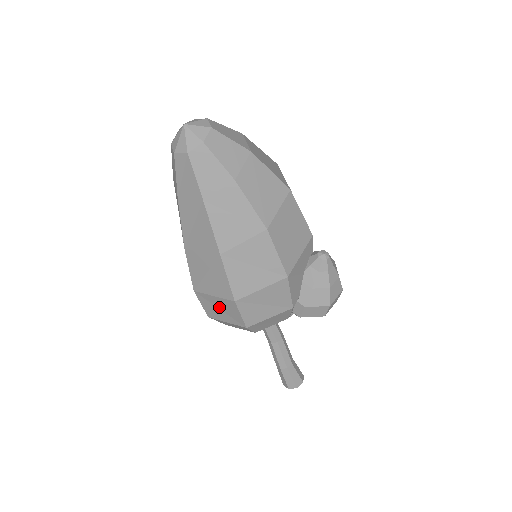
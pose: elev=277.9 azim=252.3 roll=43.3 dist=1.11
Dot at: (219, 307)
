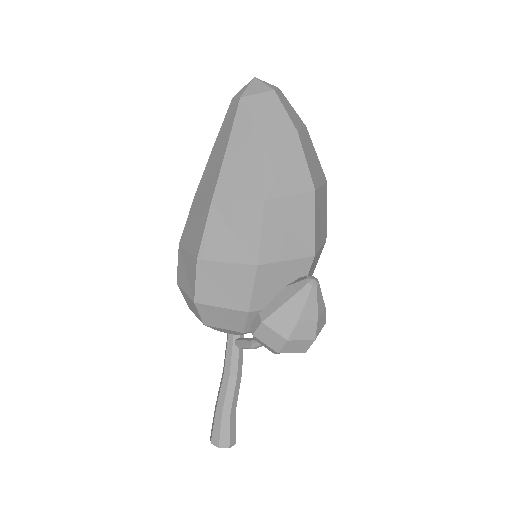
Dot at: (186, 269)
